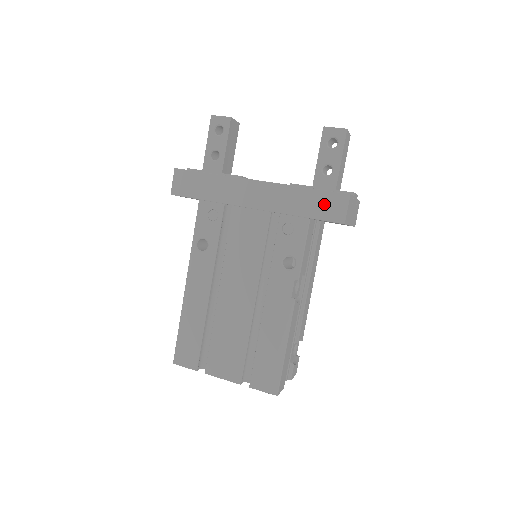
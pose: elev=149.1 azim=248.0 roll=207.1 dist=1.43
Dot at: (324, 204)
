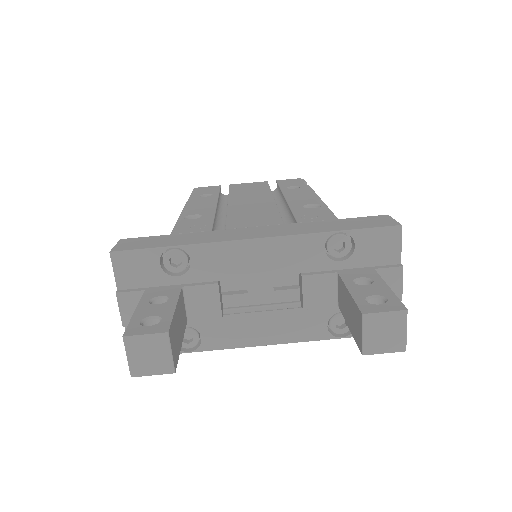
Dot at: occluded
